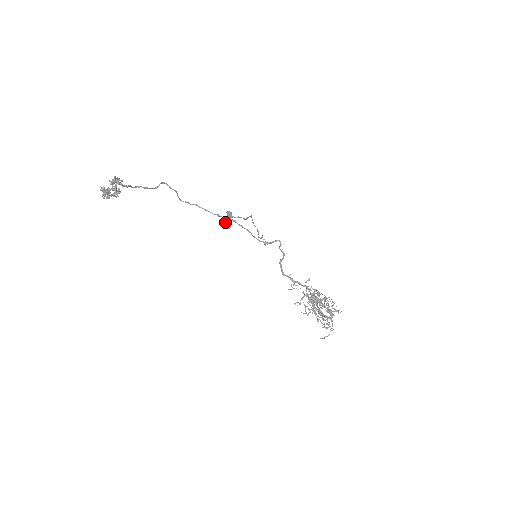
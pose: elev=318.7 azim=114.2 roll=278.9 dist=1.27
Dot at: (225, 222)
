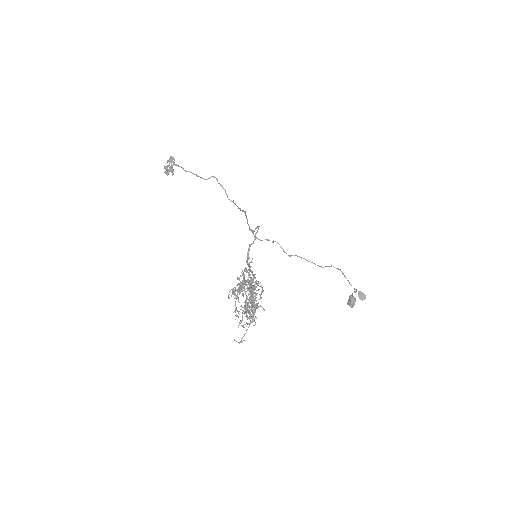
Dot at: (349, 299)
